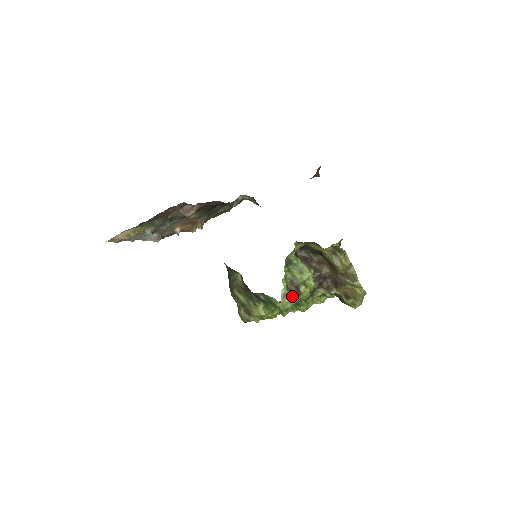
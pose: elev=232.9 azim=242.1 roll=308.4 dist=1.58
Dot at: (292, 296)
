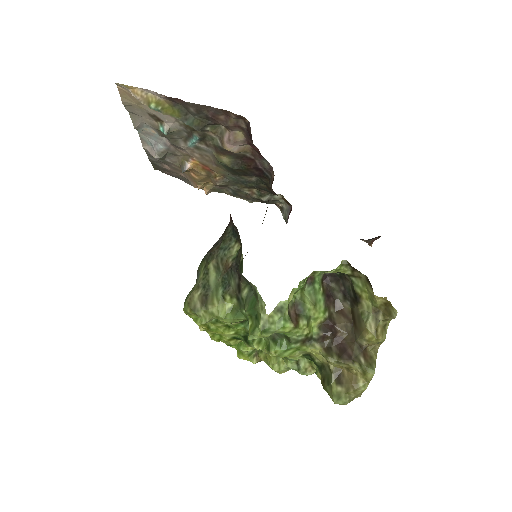
Dot at: (287, 319)
